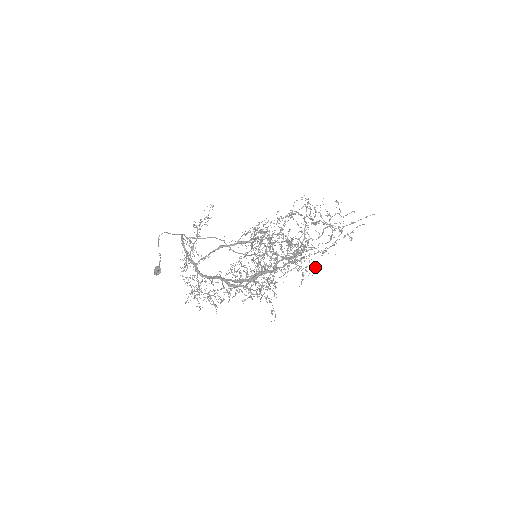
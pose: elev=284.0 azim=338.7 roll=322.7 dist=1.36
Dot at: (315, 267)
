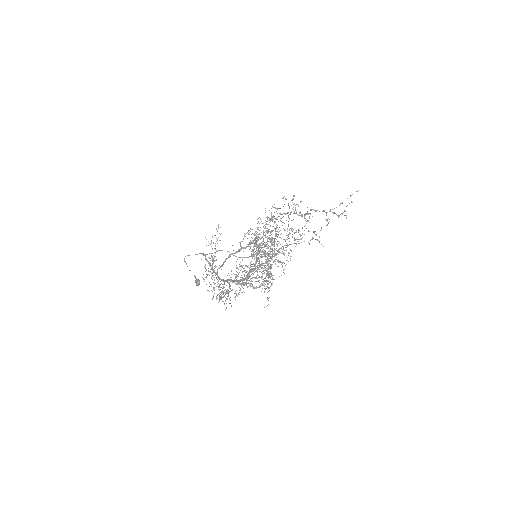
Dot at: occluded
